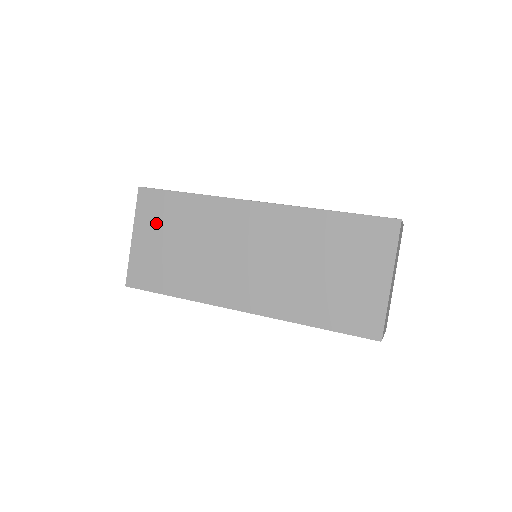
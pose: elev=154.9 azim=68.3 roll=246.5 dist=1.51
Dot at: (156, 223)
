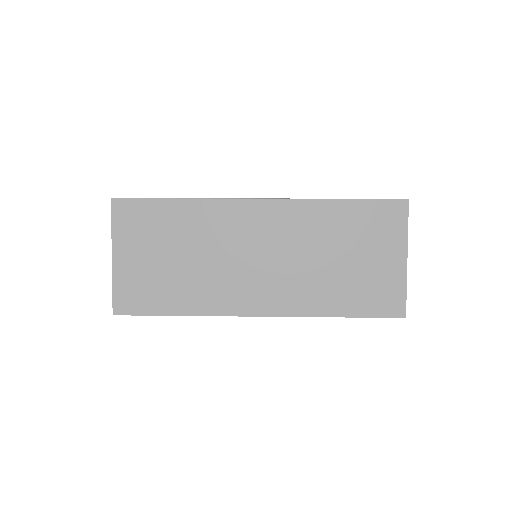
Dot at: (141, 237)
